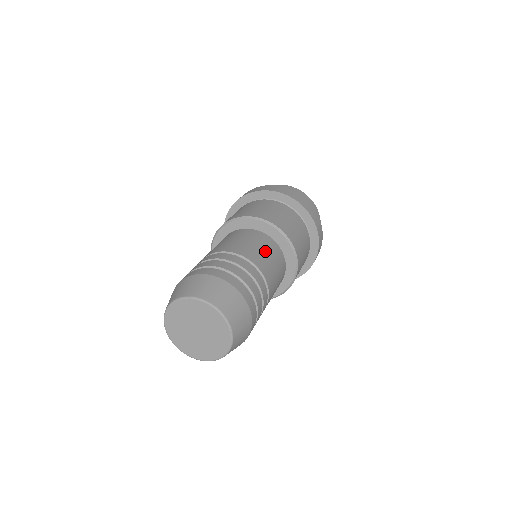
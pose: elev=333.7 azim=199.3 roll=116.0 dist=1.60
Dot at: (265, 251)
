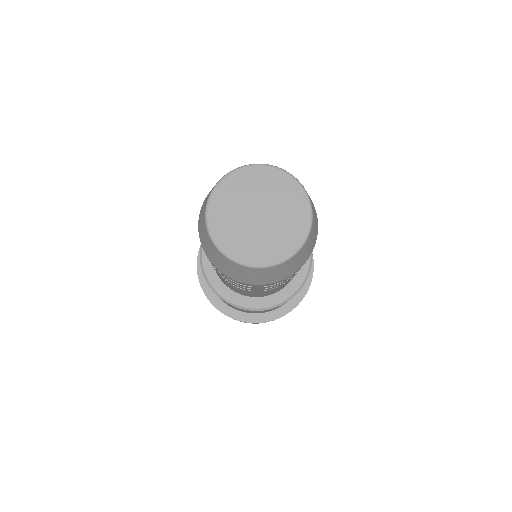
Dot at: occluded
